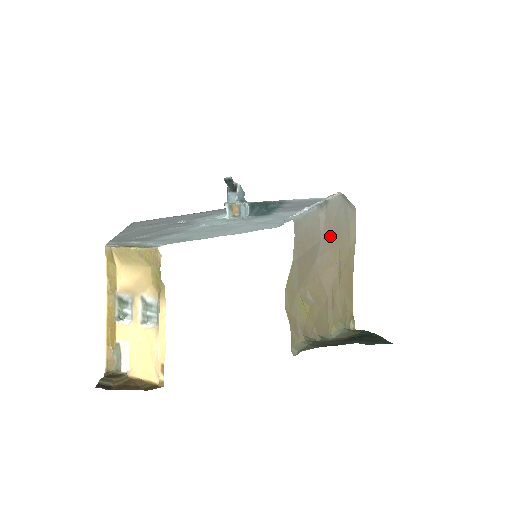
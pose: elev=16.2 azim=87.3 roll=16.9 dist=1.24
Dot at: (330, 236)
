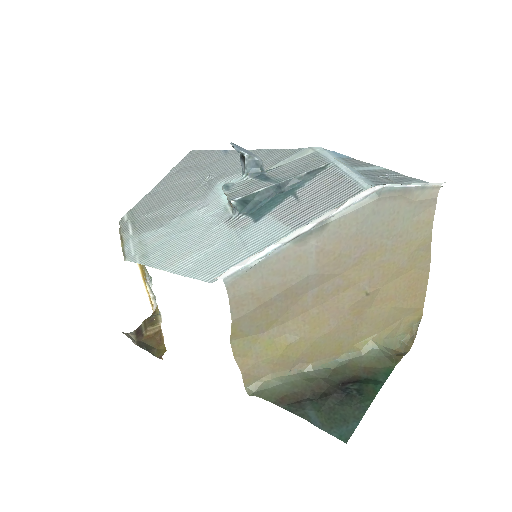
Dot at: (339, 261)
